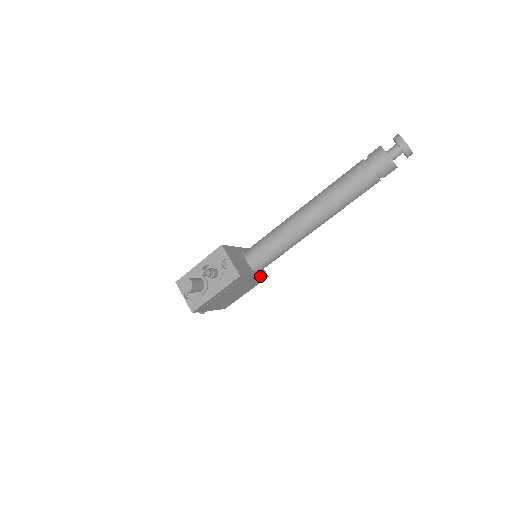
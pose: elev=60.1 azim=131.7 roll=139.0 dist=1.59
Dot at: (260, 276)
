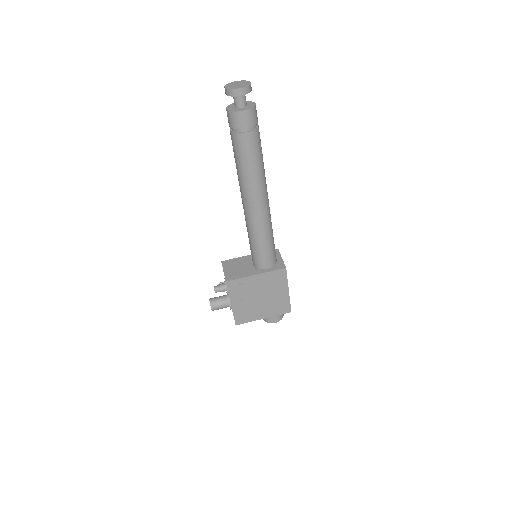
Dot at: (267, 272)
